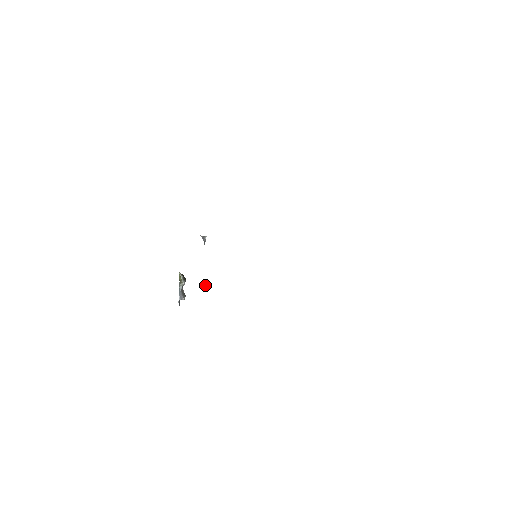
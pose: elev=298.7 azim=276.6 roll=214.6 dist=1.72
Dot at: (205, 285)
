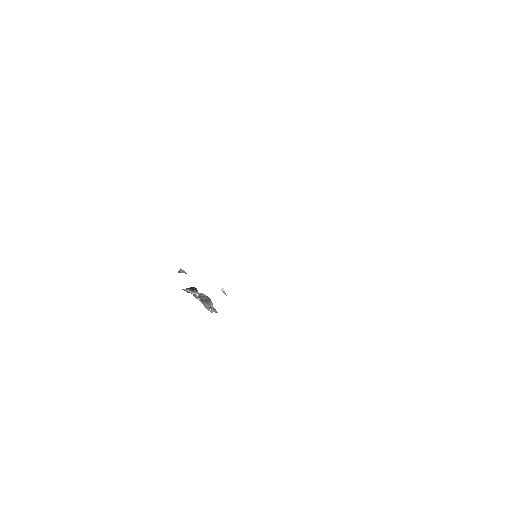
Dot at: occluded
